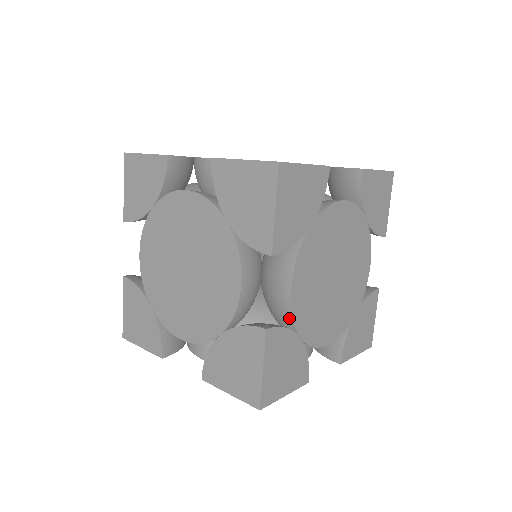
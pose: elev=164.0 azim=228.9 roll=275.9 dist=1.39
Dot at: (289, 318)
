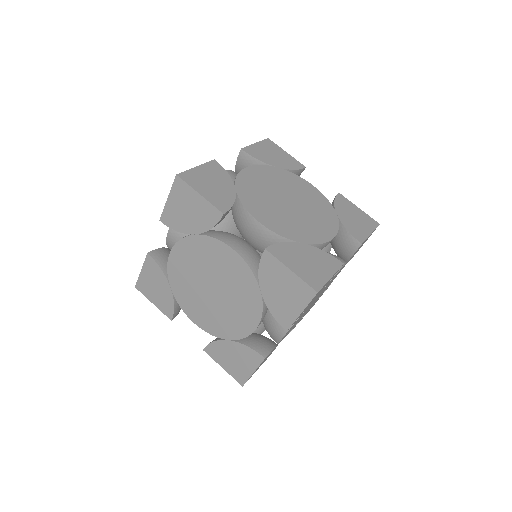
Dot at: (277, 340)
